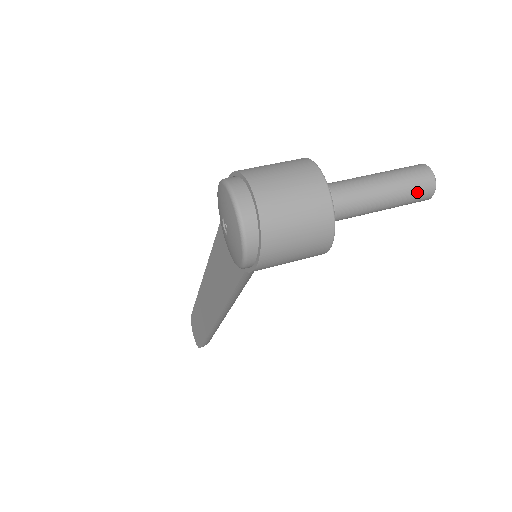
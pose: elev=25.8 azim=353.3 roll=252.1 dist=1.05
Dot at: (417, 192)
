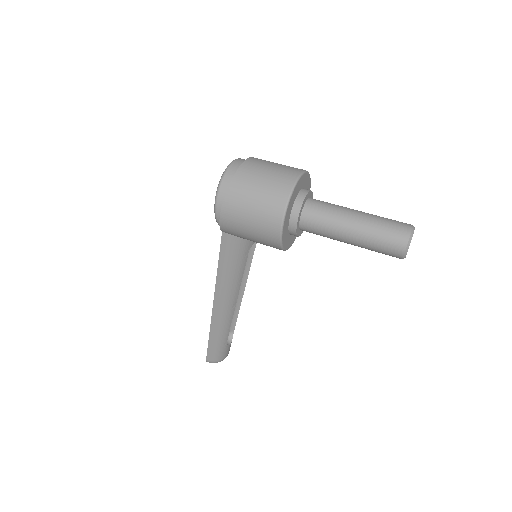
Dot at: (387, 237)
